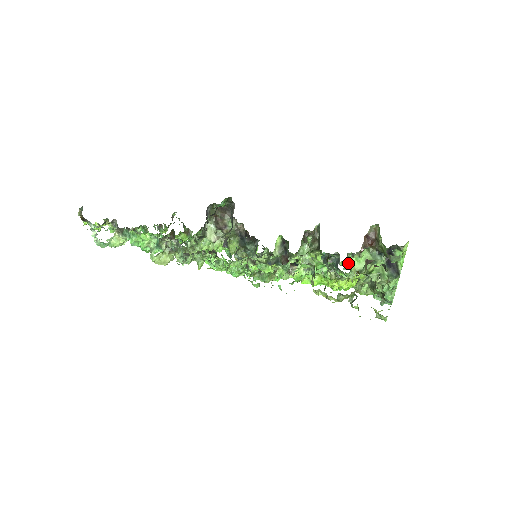
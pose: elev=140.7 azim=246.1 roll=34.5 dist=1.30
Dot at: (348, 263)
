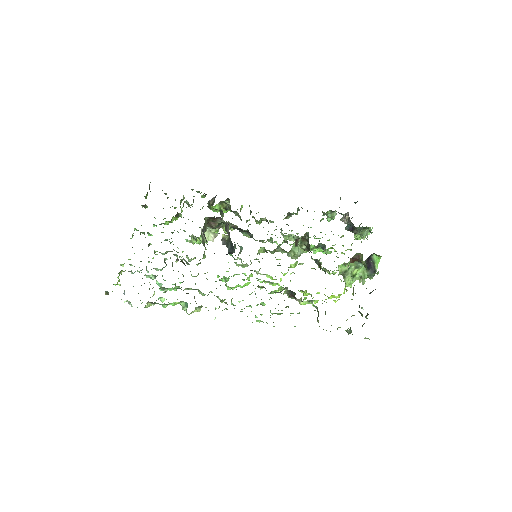
Dot at: (327, 215)
